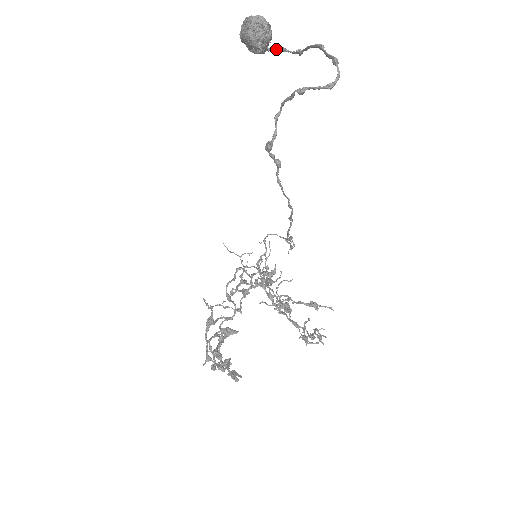
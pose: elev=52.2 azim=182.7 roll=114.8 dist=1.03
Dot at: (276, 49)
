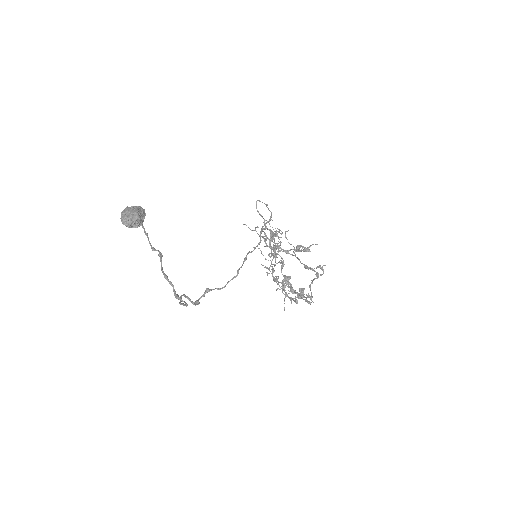
Dot at: (150, 243)
